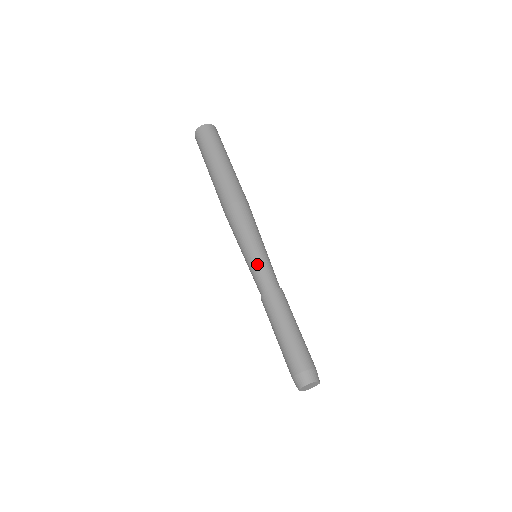
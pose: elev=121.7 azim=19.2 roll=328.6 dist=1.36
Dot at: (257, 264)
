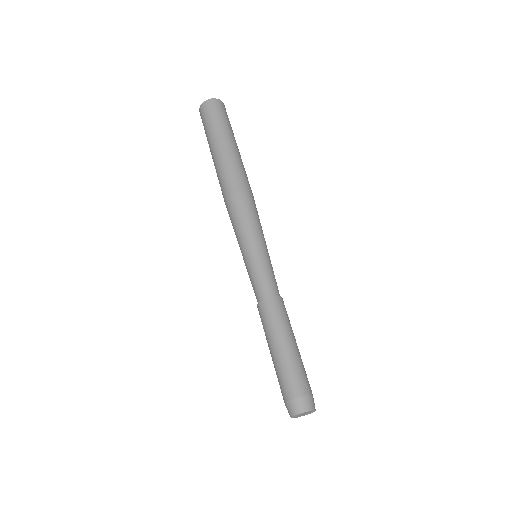
Dot at: (256, 266)
